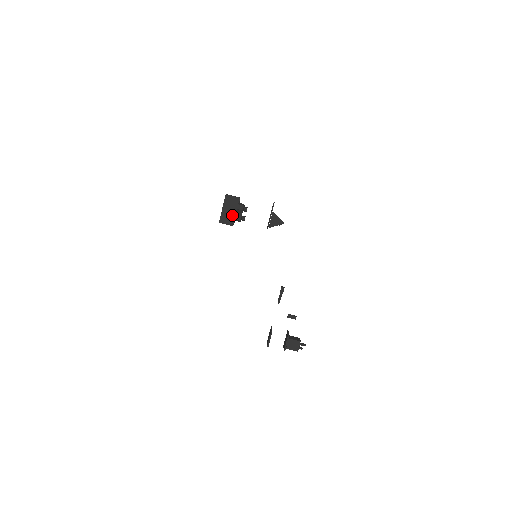
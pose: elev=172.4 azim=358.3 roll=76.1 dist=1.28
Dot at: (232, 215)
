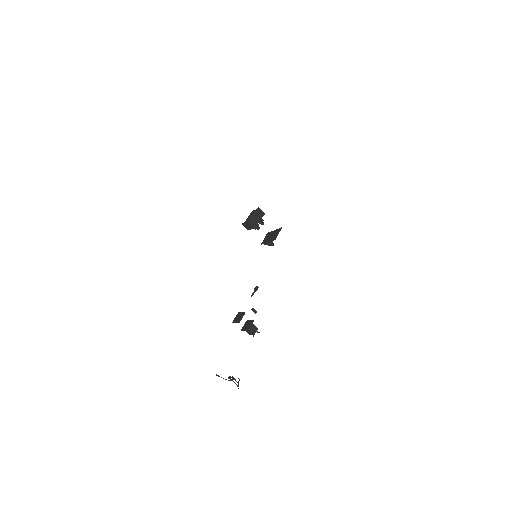
Dot at: (257, 221)
